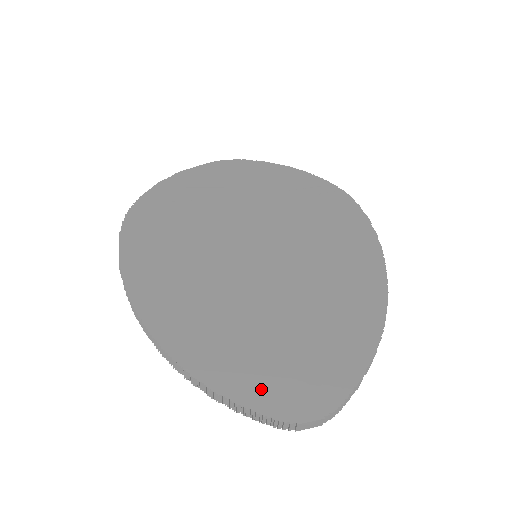
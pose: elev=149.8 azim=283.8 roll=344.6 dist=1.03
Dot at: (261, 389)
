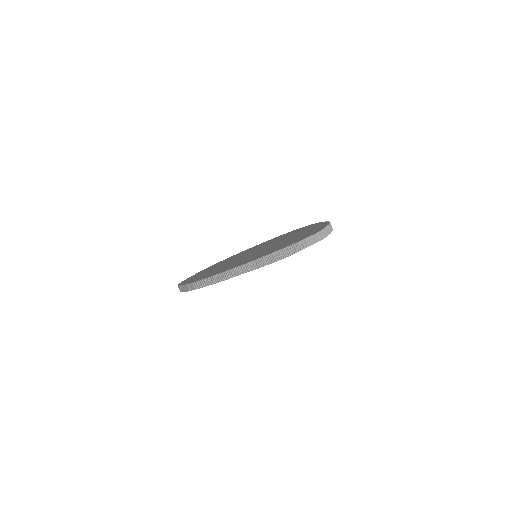
Dot at: (281, 247)
